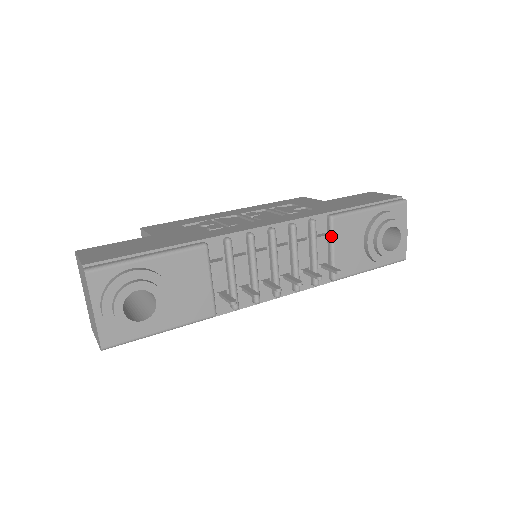
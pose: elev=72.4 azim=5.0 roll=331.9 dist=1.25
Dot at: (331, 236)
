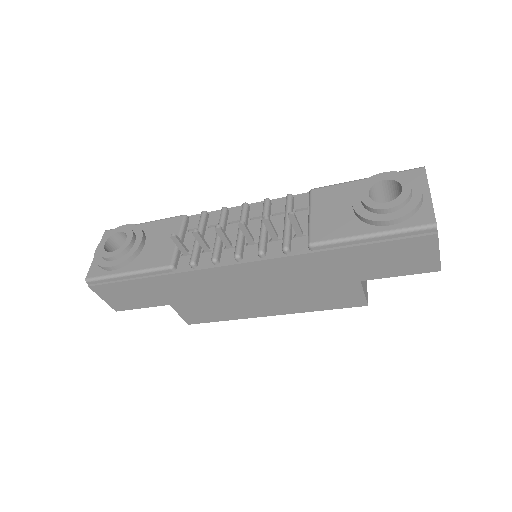
Dot at: (309, 205)
